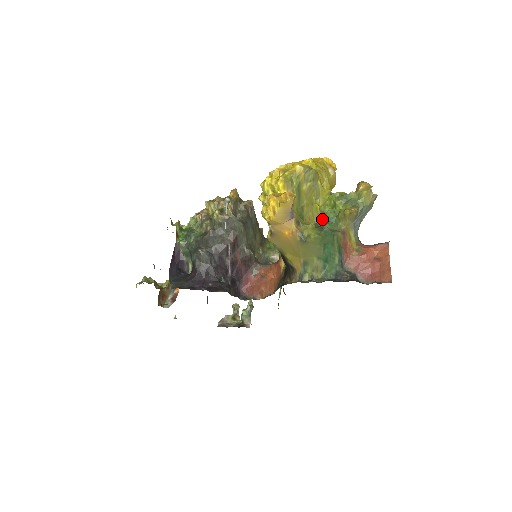
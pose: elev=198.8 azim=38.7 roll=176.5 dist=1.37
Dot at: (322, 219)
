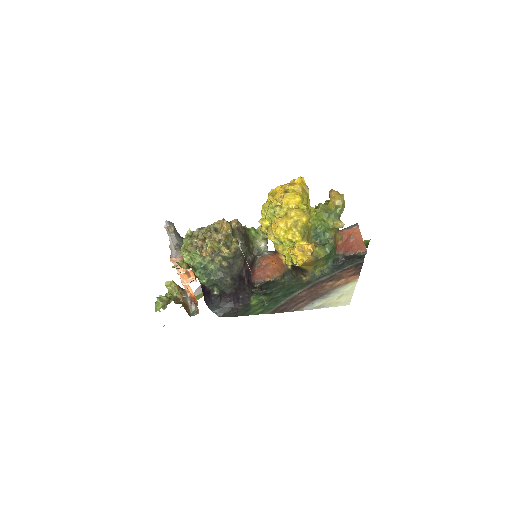
Dot at: (317, 233)
